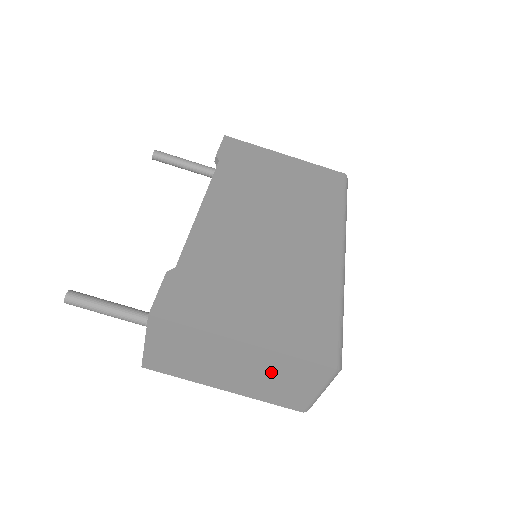
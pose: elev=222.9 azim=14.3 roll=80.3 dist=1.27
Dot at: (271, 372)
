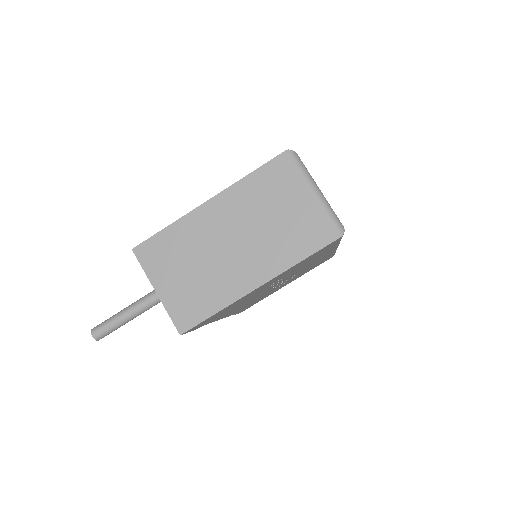
Dot at: (258, 212)
